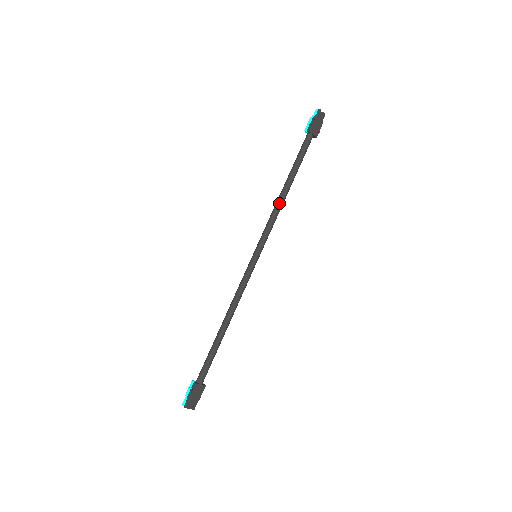
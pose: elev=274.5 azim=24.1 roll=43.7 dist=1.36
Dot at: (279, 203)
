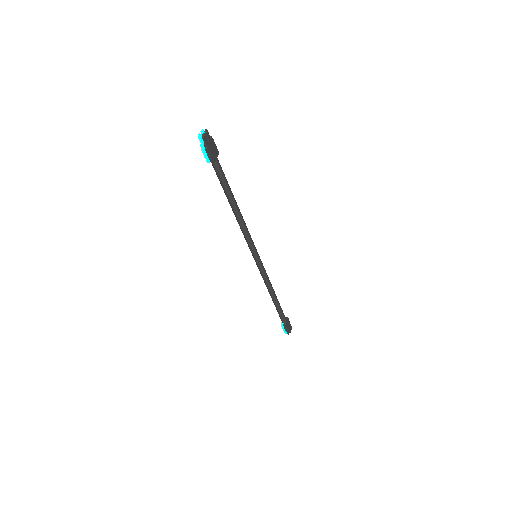
Dot at: (241, 222)
